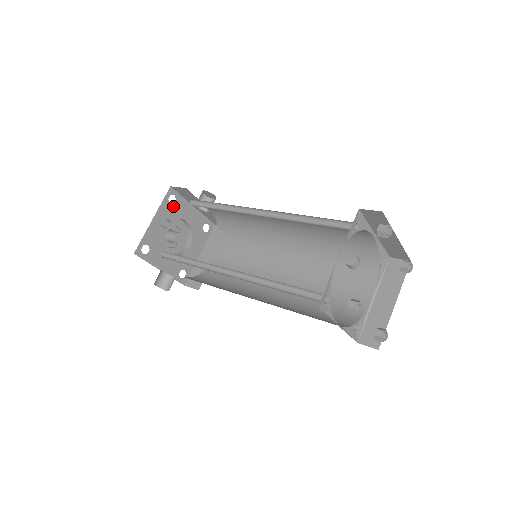
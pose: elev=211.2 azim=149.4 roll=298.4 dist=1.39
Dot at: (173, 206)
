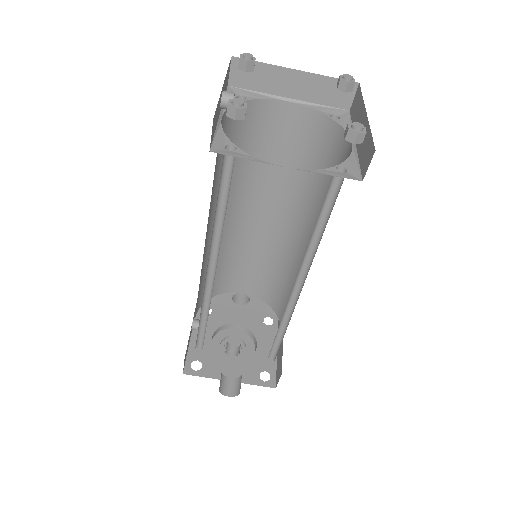
Dot at: (211, 316)
